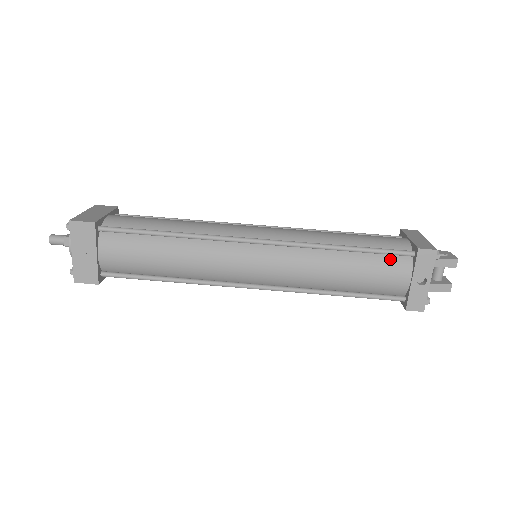
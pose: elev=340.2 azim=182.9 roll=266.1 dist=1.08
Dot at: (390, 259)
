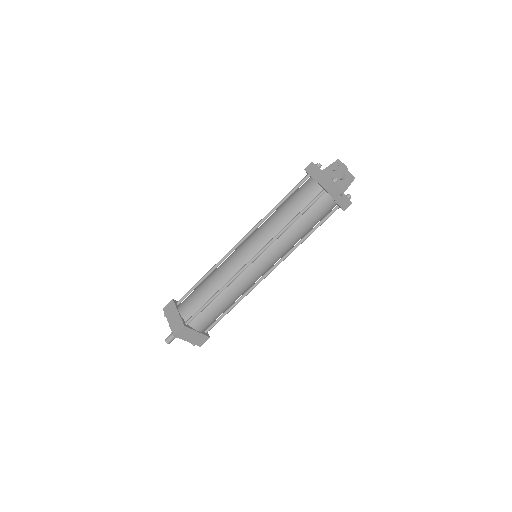
Dot at: (317, 203)
